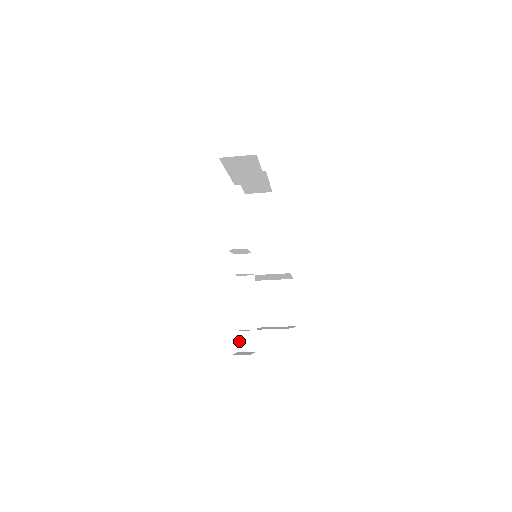
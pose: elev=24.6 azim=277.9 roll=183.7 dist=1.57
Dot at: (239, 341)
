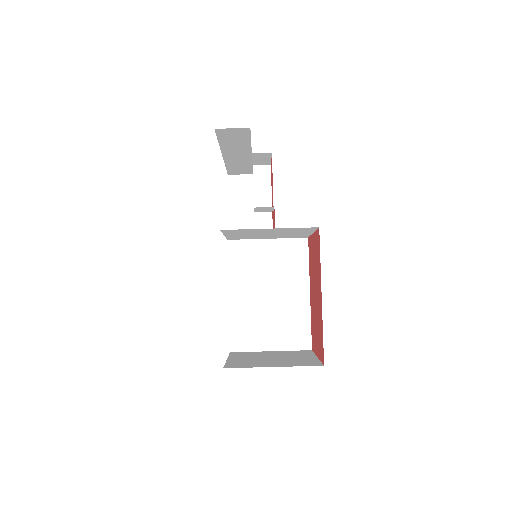
Dot at: occluded
